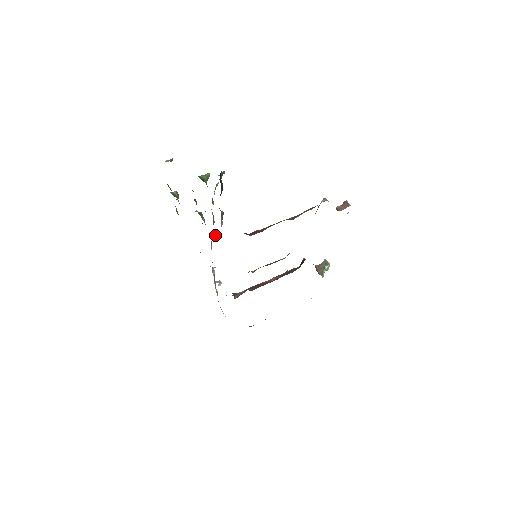
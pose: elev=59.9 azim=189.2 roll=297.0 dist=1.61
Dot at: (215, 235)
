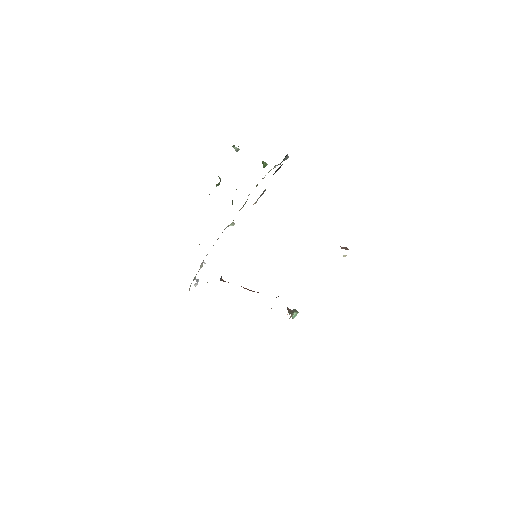
Dot at: (231, 225)
